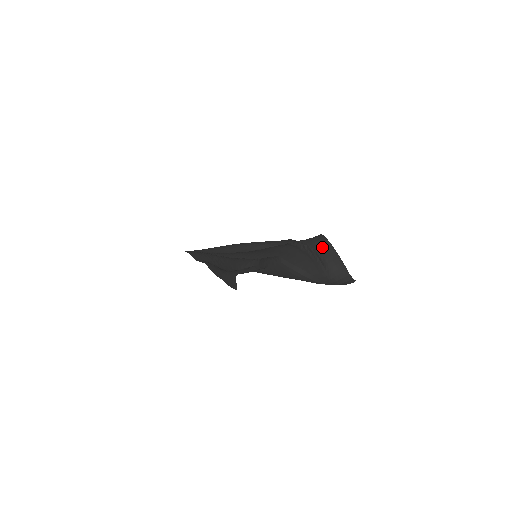
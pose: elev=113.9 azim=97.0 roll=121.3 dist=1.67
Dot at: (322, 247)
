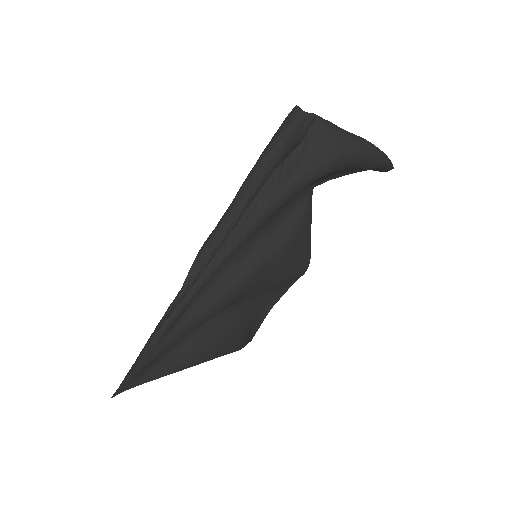
Dot at: occluded
